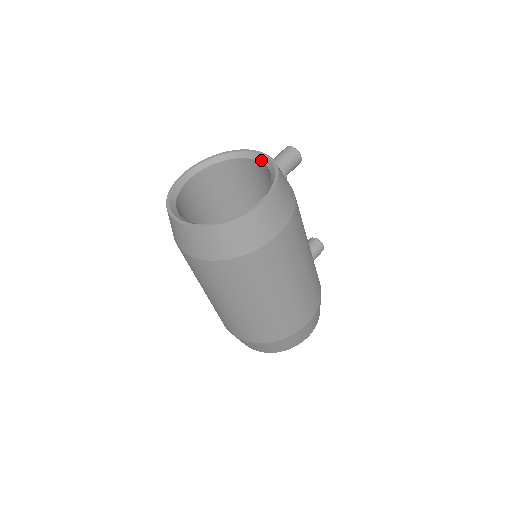
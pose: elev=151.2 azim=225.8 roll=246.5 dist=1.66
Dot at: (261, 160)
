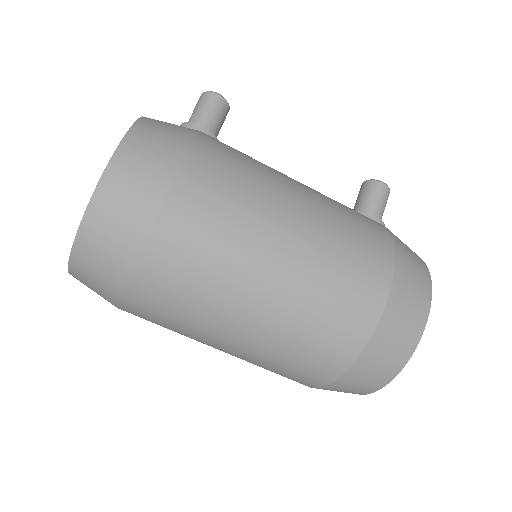
Dot at: occluded
